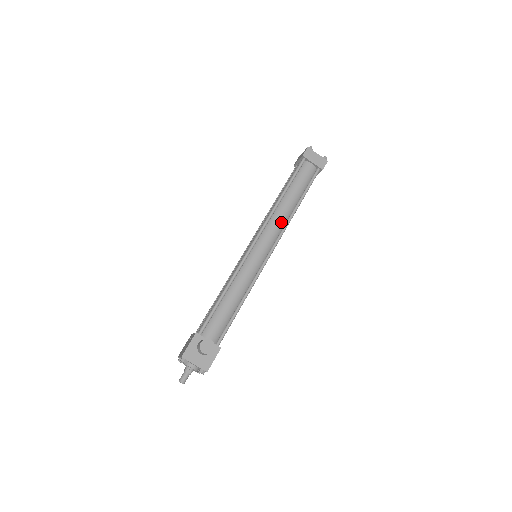
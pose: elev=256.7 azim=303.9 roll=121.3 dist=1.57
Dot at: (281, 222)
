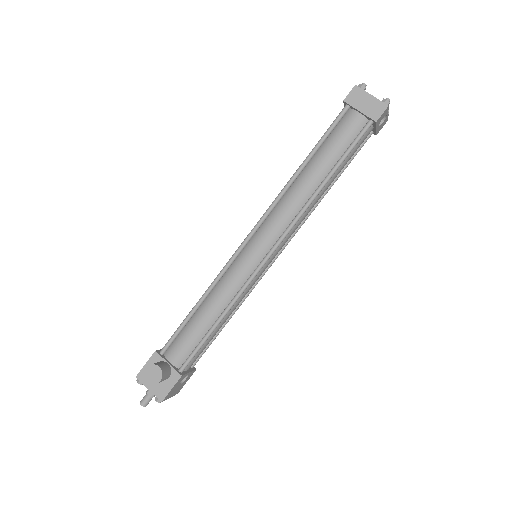
Dot at: (292, 209)
